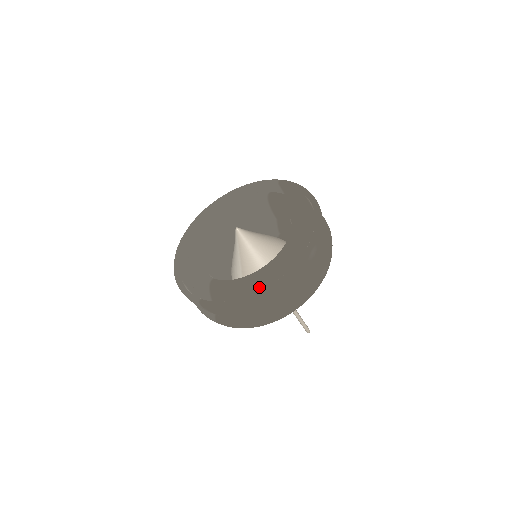
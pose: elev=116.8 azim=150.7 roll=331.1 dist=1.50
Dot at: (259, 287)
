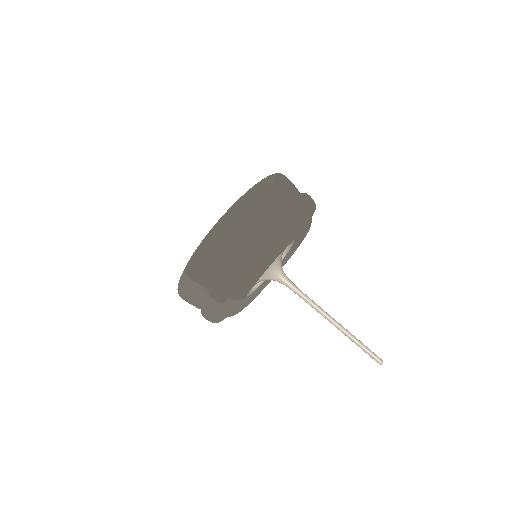
Dot at: occluded
